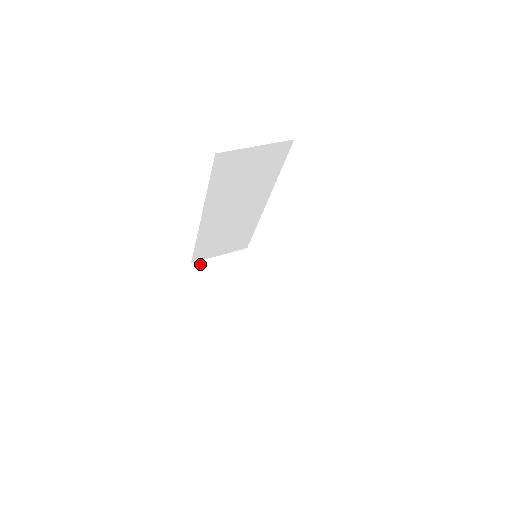
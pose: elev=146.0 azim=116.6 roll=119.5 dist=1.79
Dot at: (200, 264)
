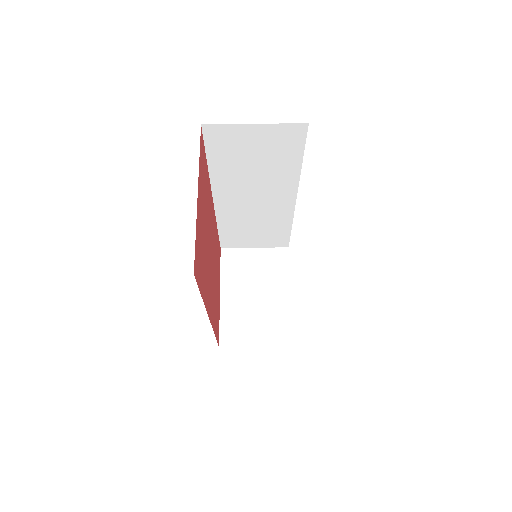
Dot at: (230, 252)
